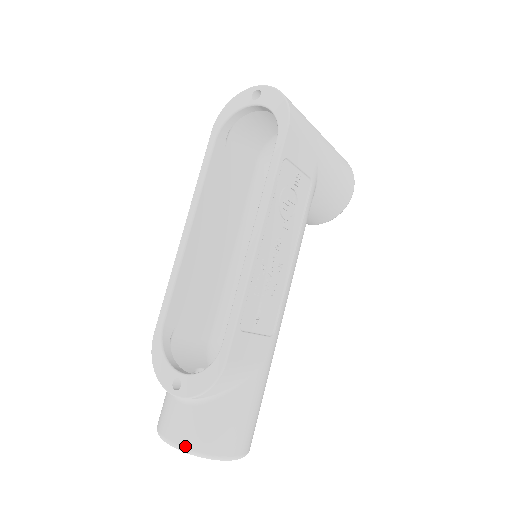
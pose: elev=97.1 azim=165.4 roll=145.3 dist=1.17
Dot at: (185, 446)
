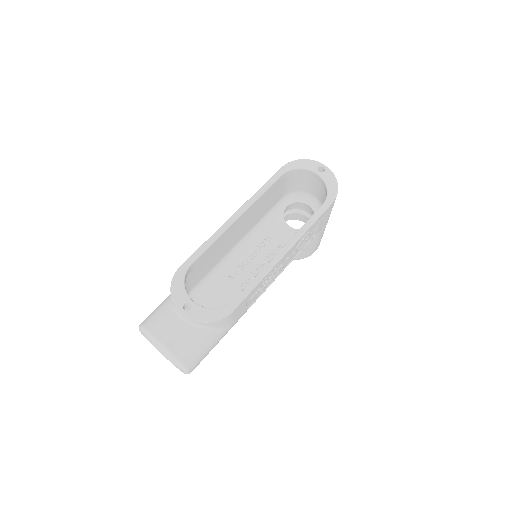
Dot at: (170, 348)
